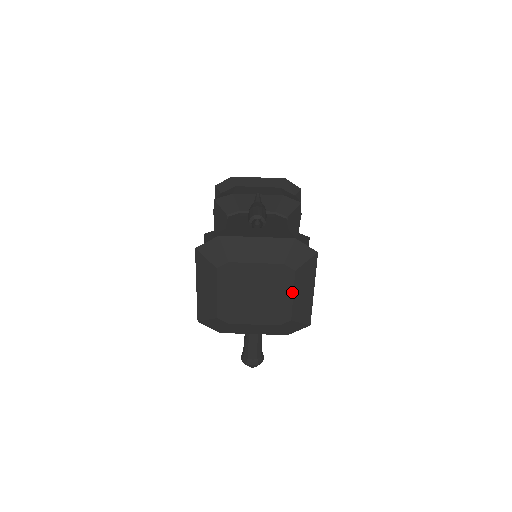
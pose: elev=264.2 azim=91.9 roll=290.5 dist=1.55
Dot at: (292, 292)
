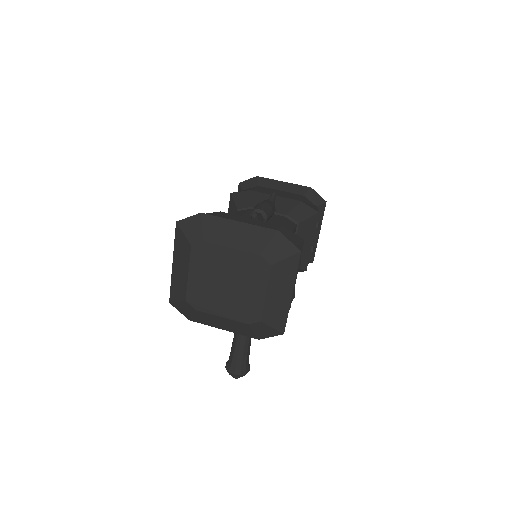
Dot at: (265, 289)
